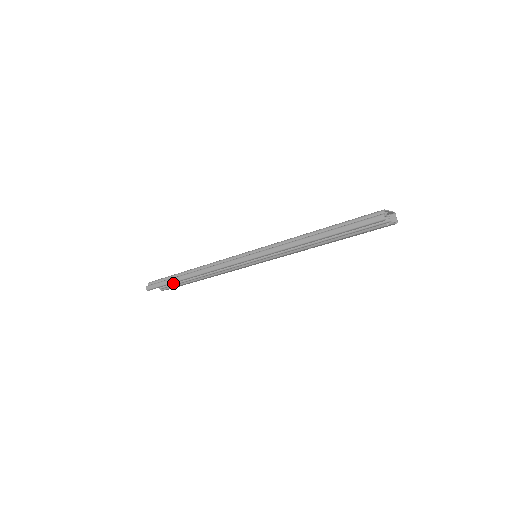
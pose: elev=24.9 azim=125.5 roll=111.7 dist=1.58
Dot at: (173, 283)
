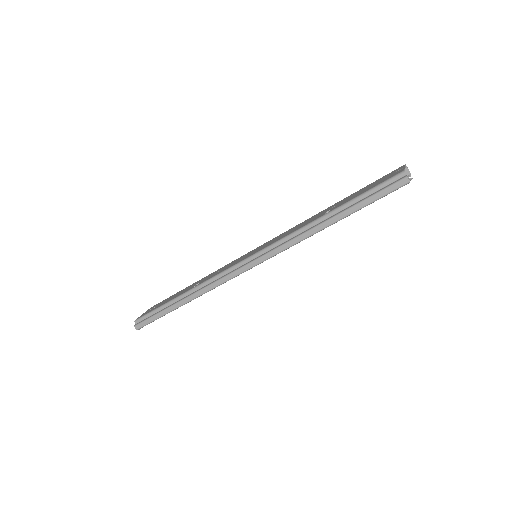
Dot at: occluded
